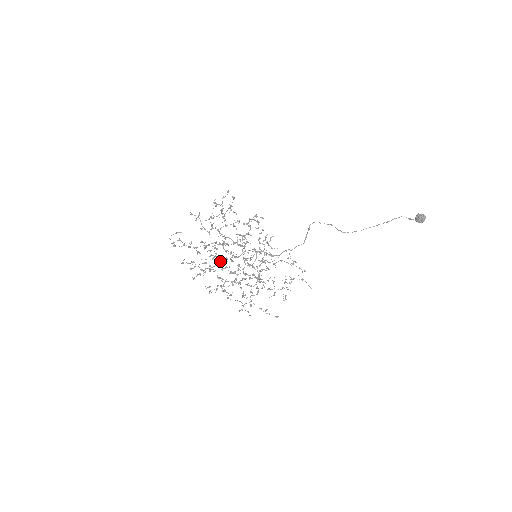
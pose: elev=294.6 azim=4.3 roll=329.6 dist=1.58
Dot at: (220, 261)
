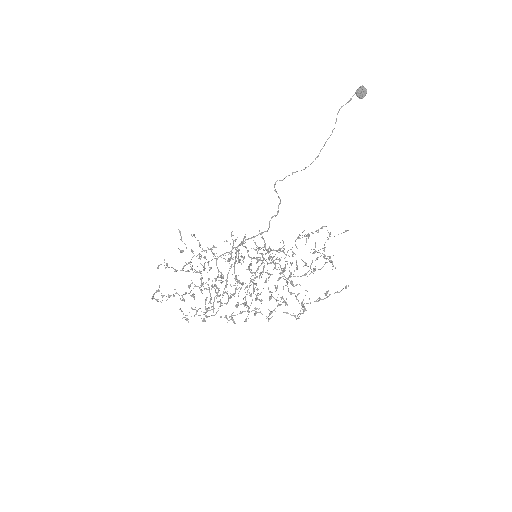
Dot at: (224, 289)
